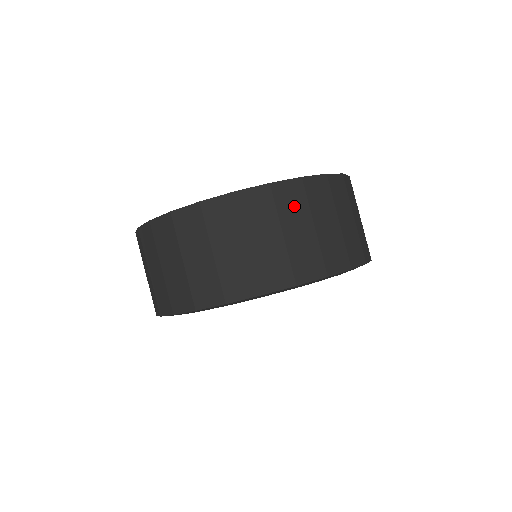
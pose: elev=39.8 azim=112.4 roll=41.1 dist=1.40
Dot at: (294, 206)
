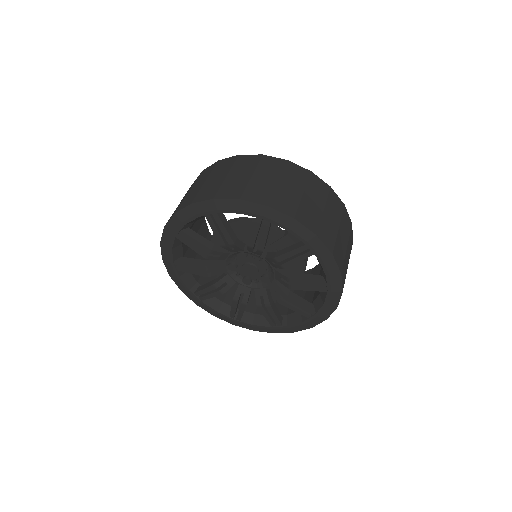
Dot at: (204, 176)
